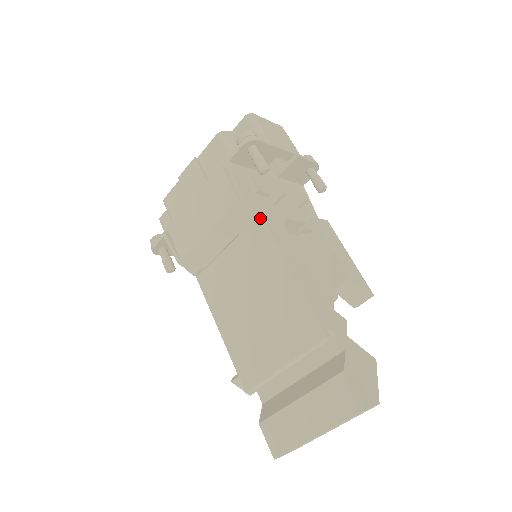
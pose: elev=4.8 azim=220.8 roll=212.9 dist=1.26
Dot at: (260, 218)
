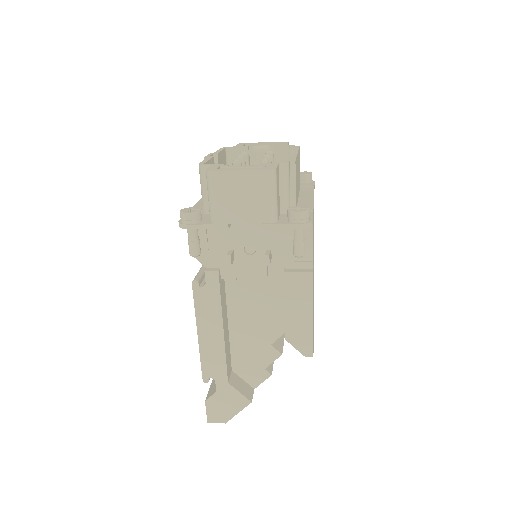
Dot at: (192, 285)
